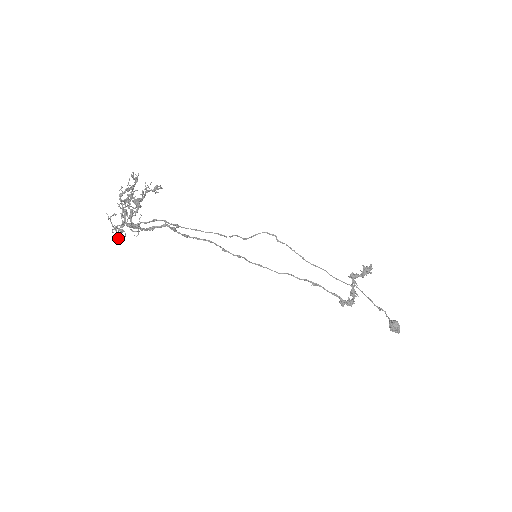
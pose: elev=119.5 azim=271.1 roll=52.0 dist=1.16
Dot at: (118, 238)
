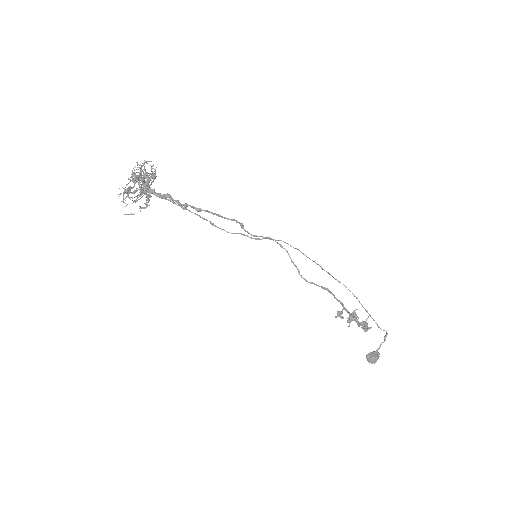
Dot at: occluded
